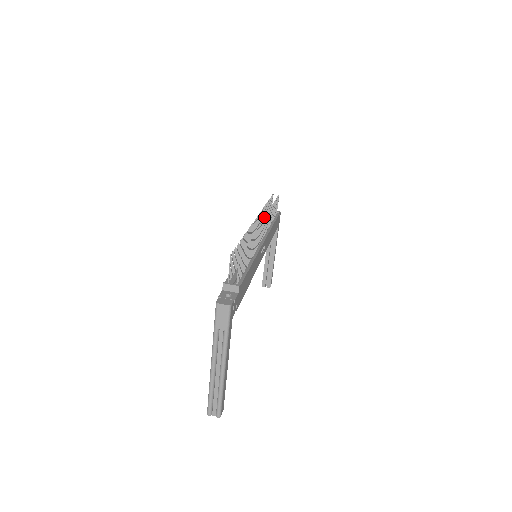
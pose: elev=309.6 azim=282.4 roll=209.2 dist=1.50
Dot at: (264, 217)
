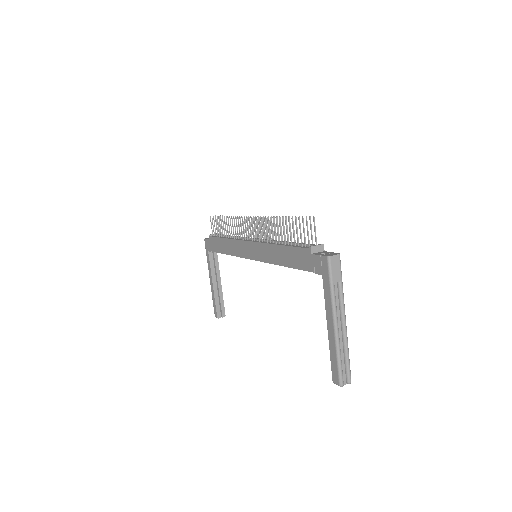
Dot at: occluded
